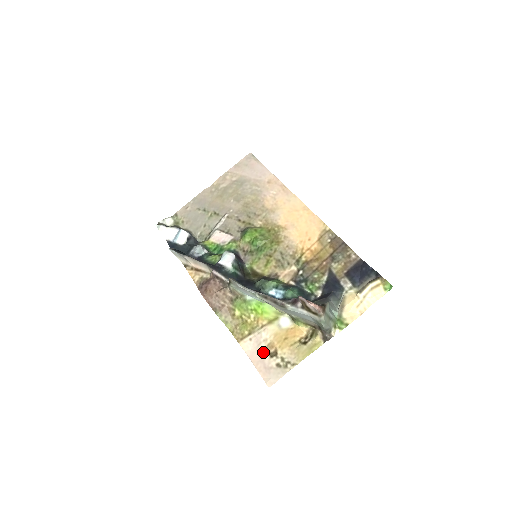
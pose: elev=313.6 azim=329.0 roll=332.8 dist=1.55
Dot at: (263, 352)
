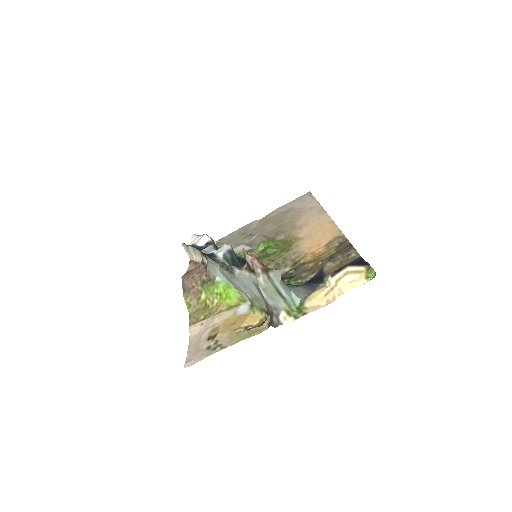
Dot at: (204, 335)
